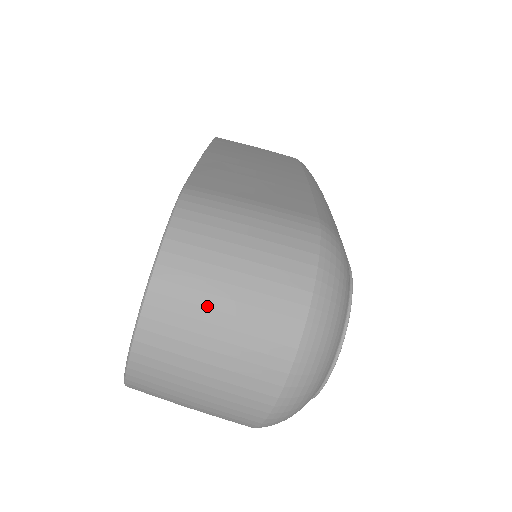
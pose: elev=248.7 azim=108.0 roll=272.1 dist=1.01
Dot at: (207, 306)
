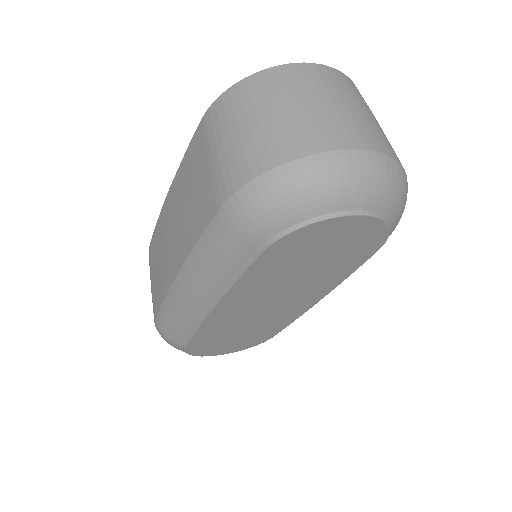
Dot at: (367, 107)
